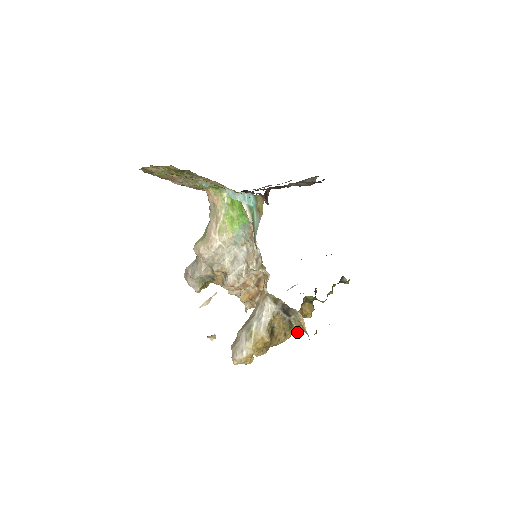
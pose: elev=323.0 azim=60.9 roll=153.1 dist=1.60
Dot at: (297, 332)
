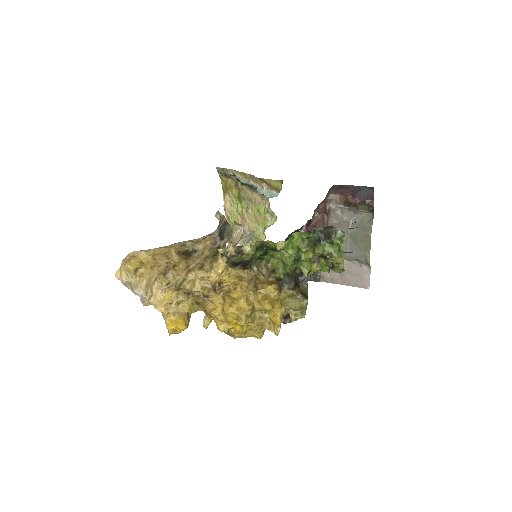
Dot at: (228, 301)
